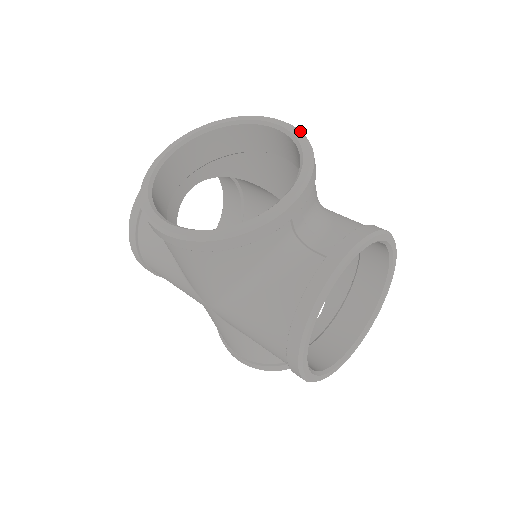
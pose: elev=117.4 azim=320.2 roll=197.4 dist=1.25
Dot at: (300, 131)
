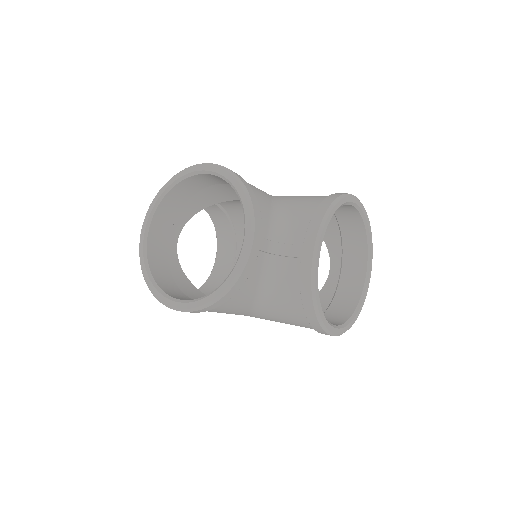
Dot at: (225, 168)
